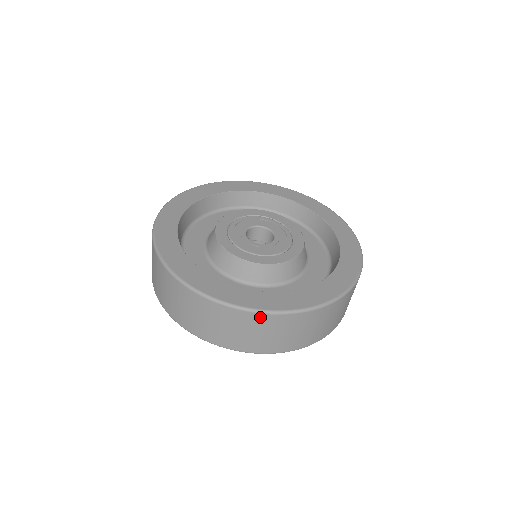
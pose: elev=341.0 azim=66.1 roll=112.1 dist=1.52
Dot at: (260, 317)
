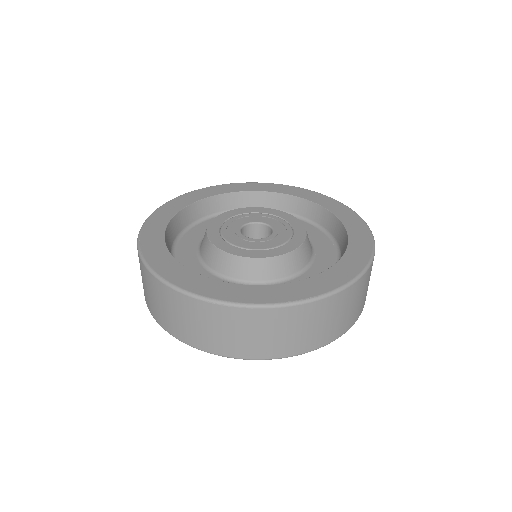
Dot at: (208, 307)
